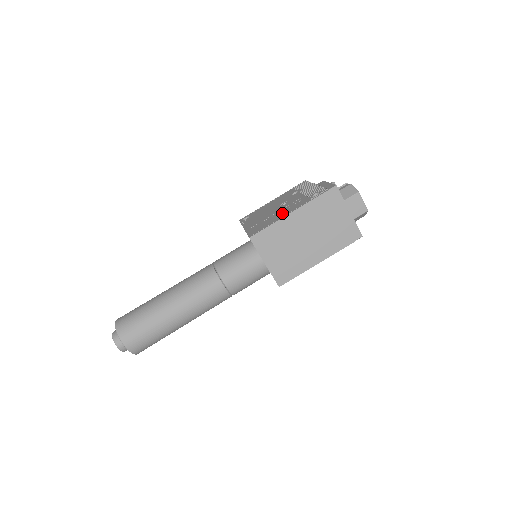
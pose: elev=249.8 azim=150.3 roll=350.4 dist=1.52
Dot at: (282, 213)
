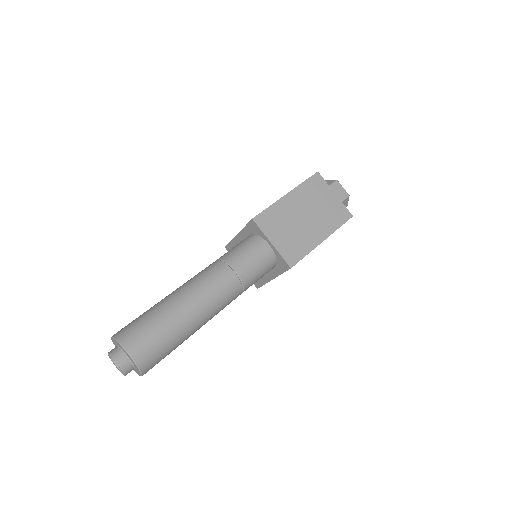
Dot at: occluded
